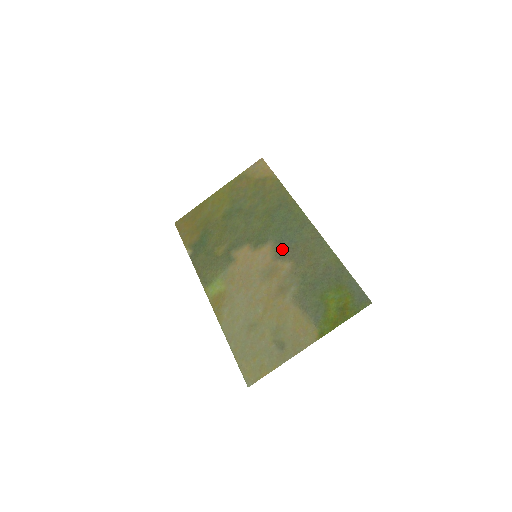
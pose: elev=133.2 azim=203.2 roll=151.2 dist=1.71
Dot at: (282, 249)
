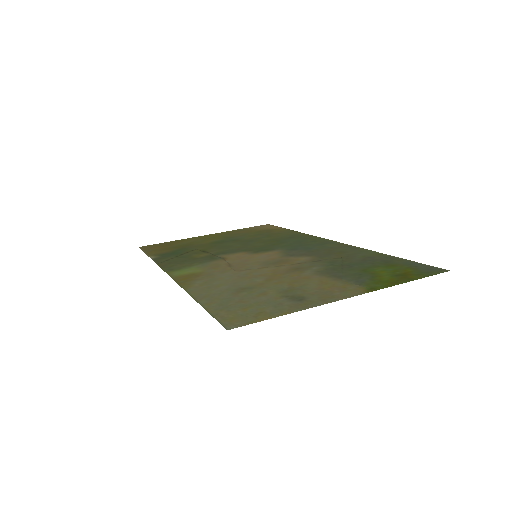
Dot at: (296, 252)
